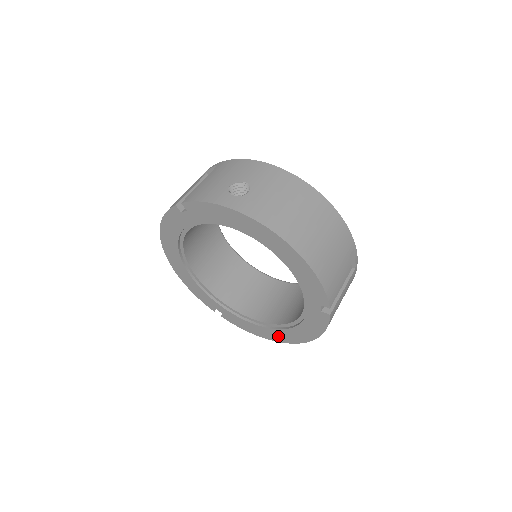
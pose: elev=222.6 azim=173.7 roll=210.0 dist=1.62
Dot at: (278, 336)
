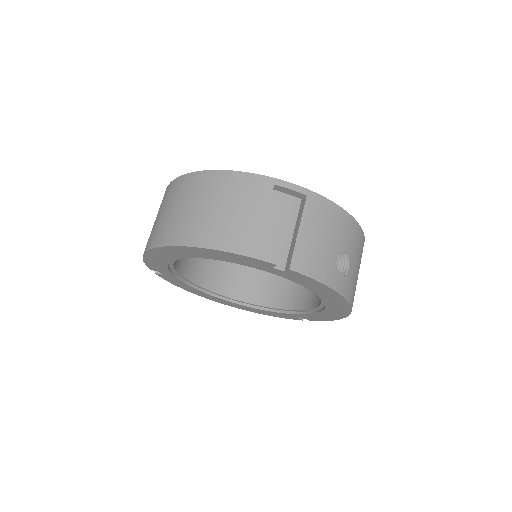
Dot at: (215, 299)
